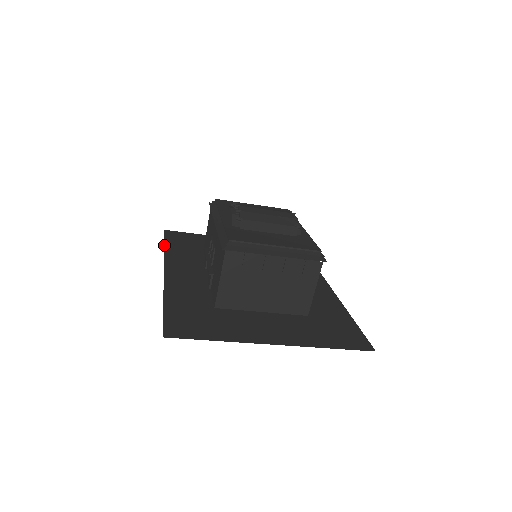
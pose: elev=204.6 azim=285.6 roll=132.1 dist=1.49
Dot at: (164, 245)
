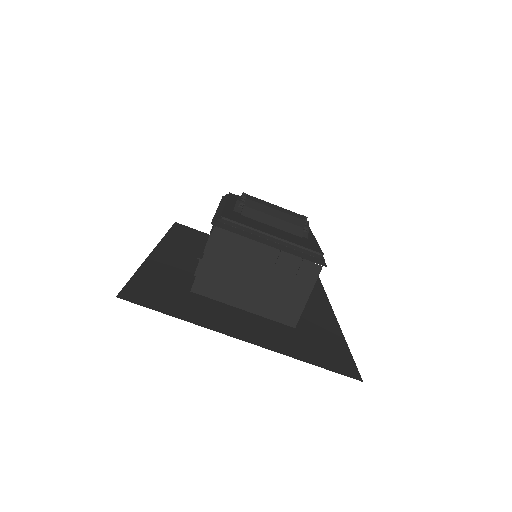
Dot at: (167, 232)
